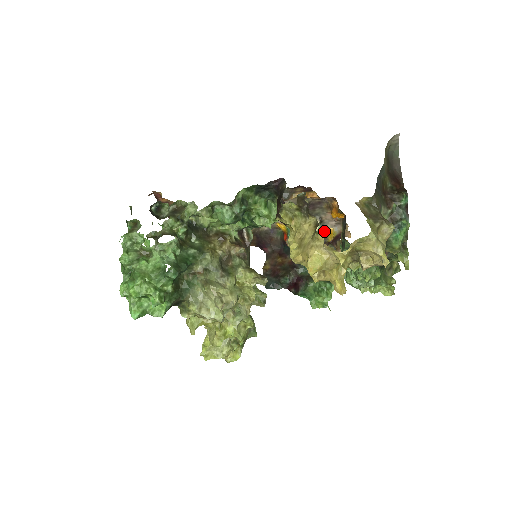
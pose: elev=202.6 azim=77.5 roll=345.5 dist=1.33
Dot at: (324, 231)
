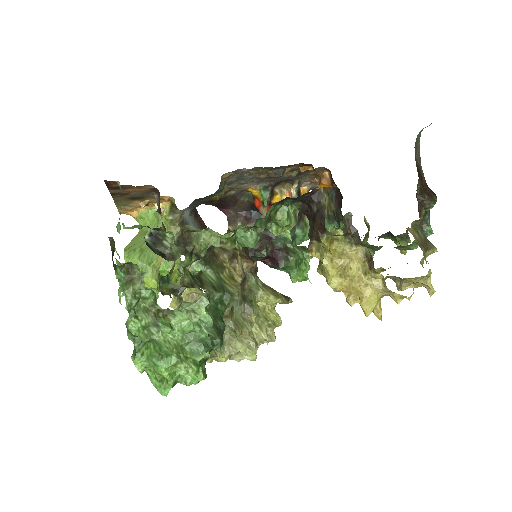
Dot at: (299, 192)
